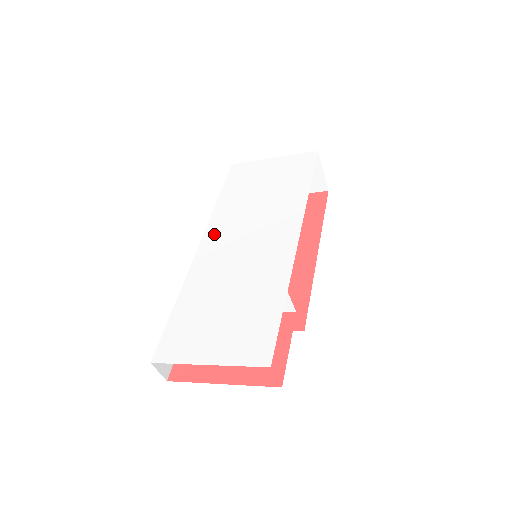
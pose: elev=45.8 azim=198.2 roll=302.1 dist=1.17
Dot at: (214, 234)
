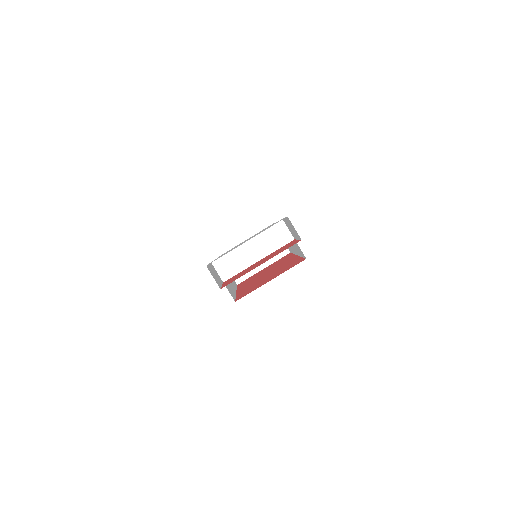
Dot at: occluded
